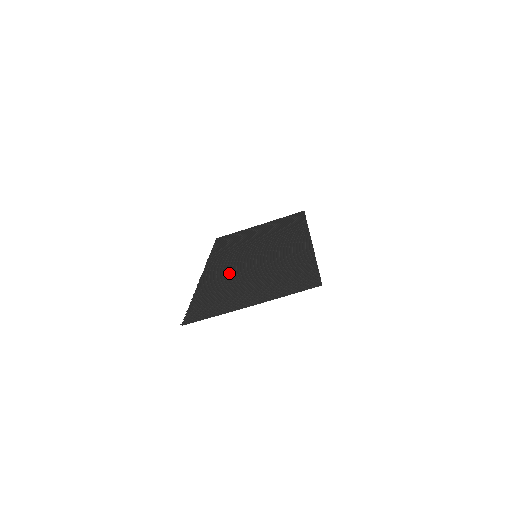
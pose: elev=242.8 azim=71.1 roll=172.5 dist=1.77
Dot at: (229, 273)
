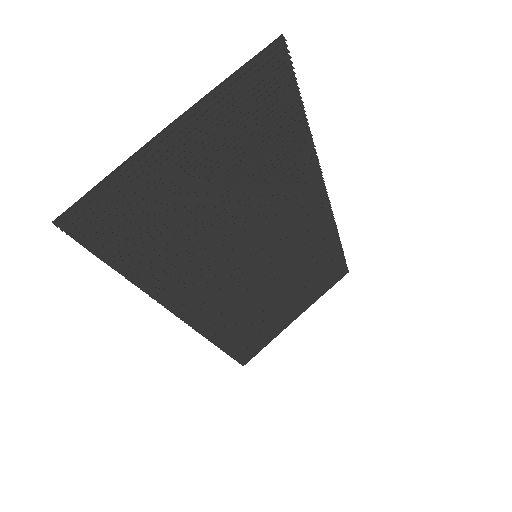
Dot at: (205, 266)
